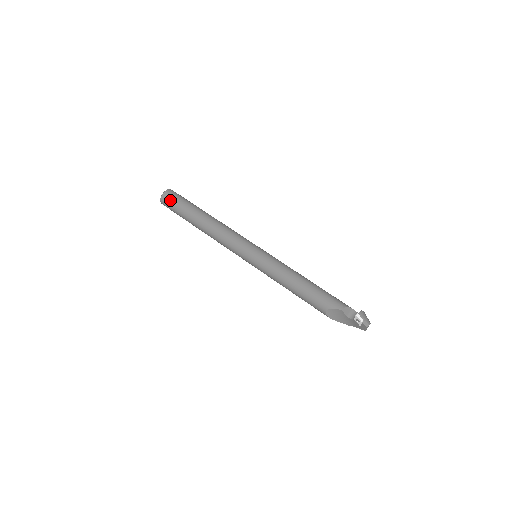
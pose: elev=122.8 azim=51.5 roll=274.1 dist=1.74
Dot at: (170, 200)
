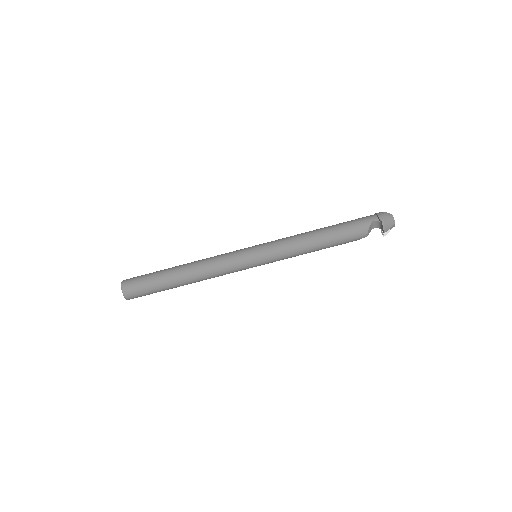
Dot at: occluded
